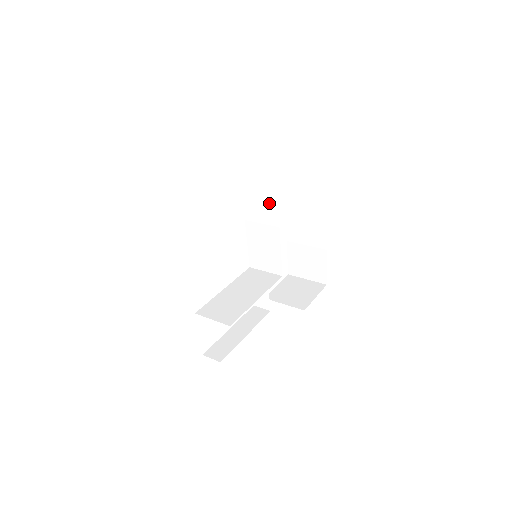
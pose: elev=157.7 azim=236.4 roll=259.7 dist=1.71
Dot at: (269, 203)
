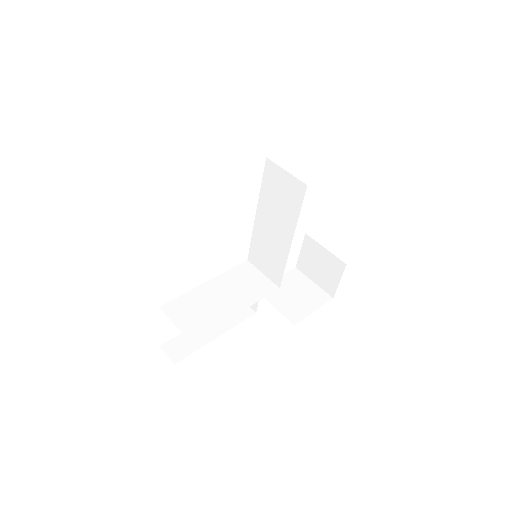
Dot at: (290, 206)
